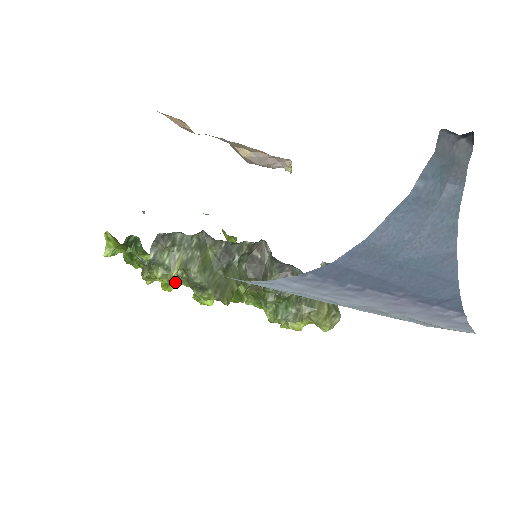
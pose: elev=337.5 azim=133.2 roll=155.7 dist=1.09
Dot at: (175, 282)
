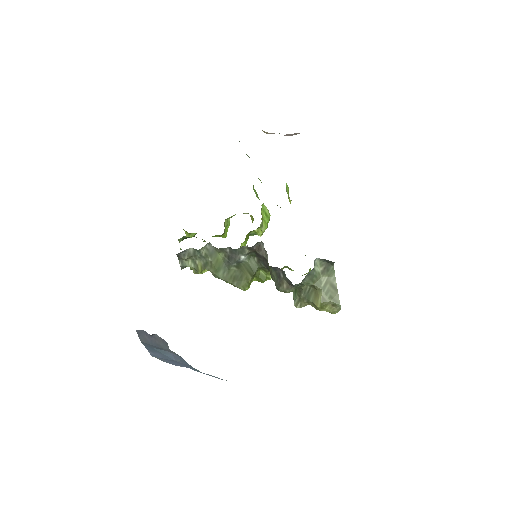
Dot at: occluded
